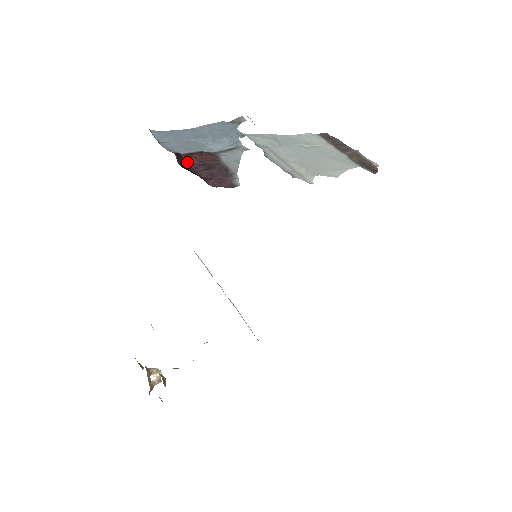
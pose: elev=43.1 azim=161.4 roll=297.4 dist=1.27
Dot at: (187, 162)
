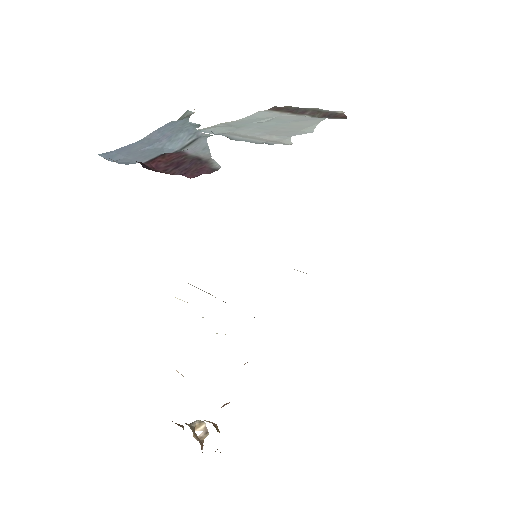
Dot at: (152, 168)
